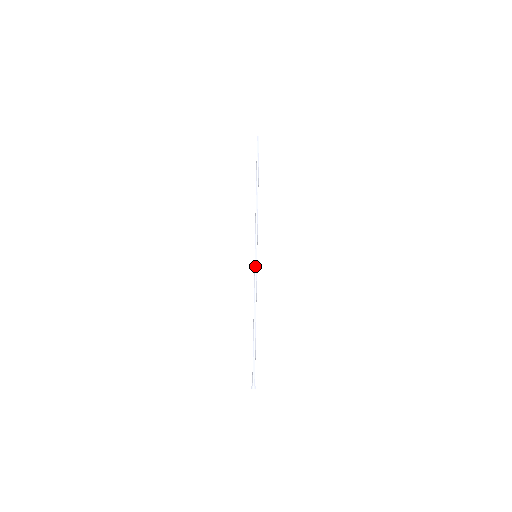
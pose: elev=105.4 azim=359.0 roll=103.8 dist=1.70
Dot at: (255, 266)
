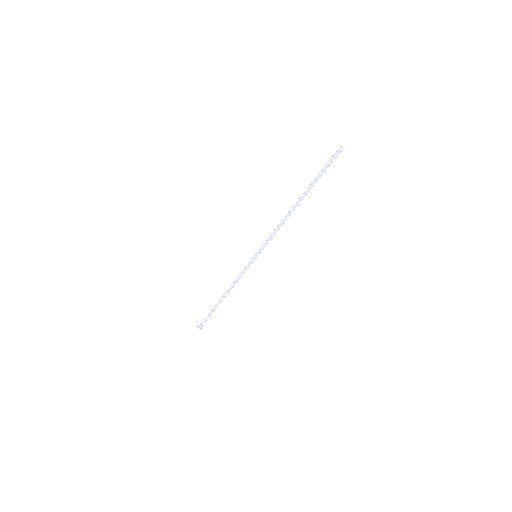
Dot at: (250, 264)
